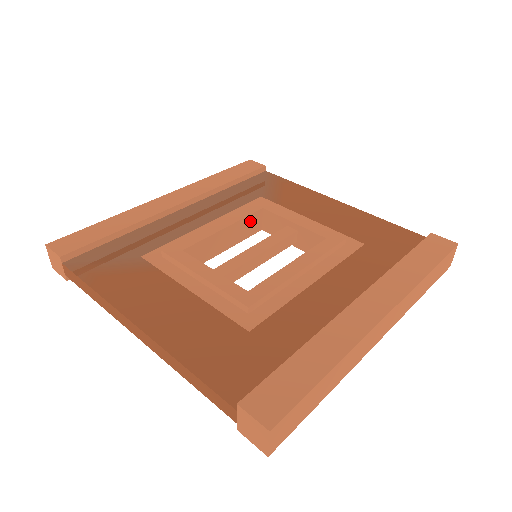
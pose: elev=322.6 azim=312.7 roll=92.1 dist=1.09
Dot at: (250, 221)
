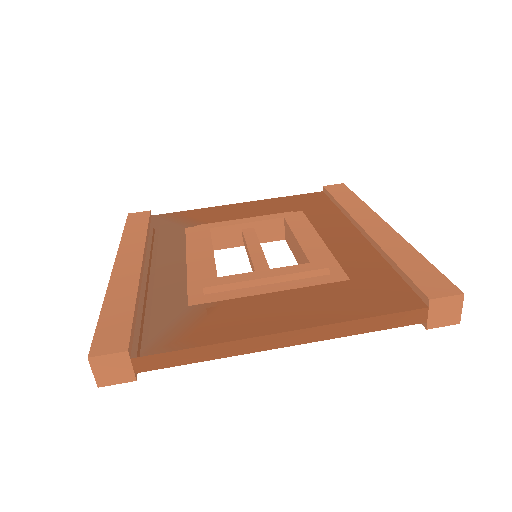
Dot at: occluded
